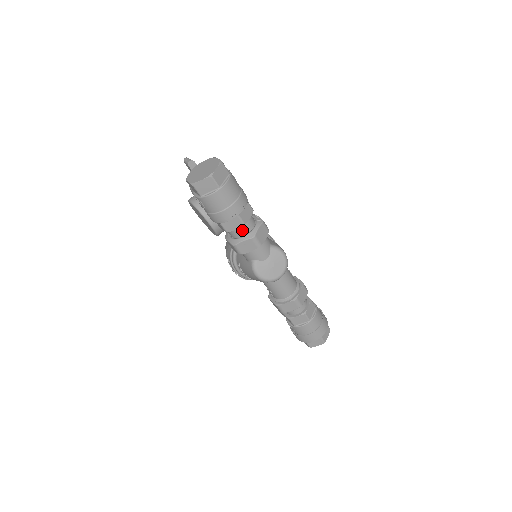
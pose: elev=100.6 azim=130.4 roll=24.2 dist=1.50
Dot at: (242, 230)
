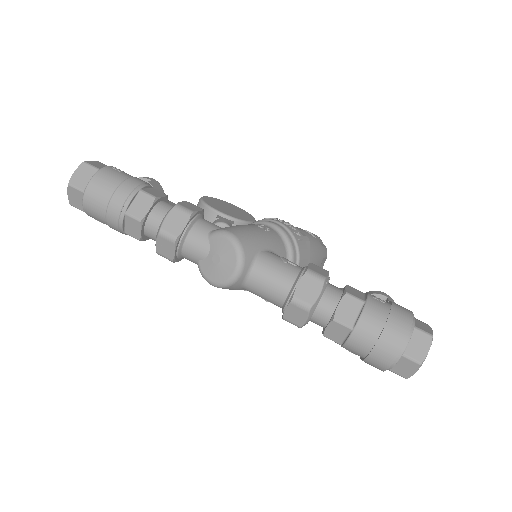
Dot at: (151, 229)
